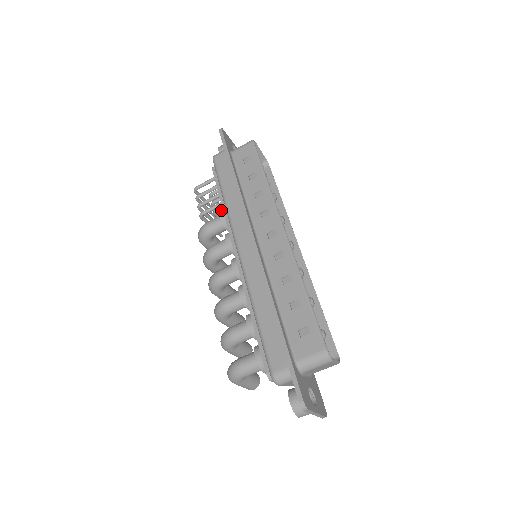
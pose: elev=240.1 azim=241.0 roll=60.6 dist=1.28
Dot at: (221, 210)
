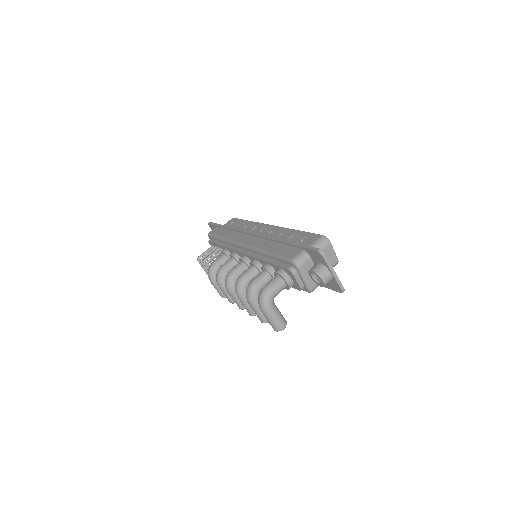
Dot at: (222, 250)
